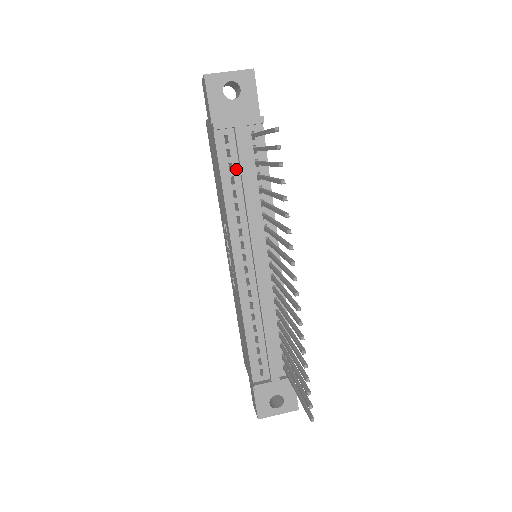
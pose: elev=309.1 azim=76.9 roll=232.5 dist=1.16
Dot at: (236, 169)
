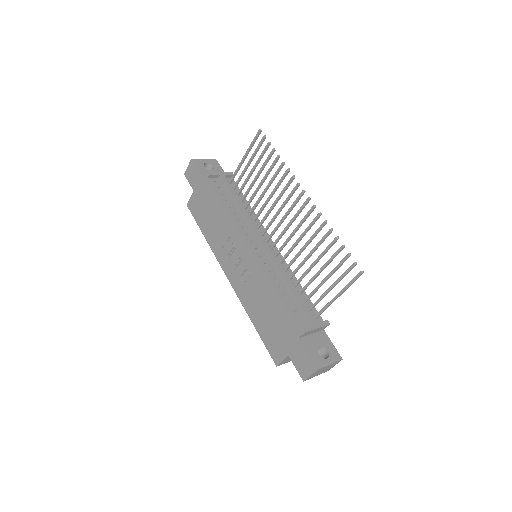
Dot at: (227, 197)
